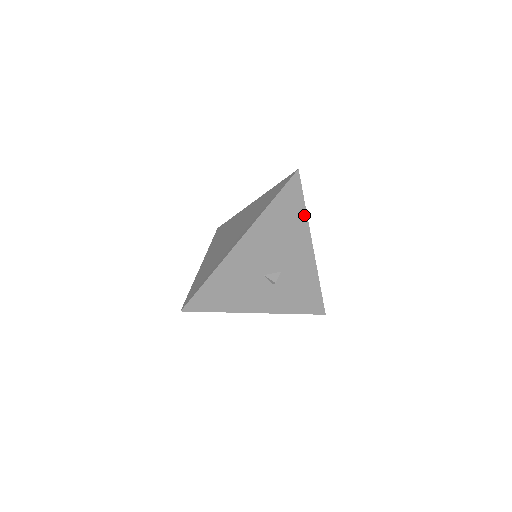
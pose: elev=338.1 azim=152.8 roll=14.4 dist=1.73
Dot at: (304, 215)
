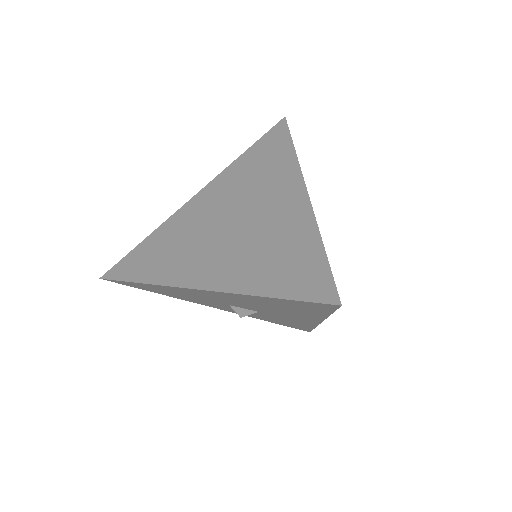
Dot at: (323, 315)
